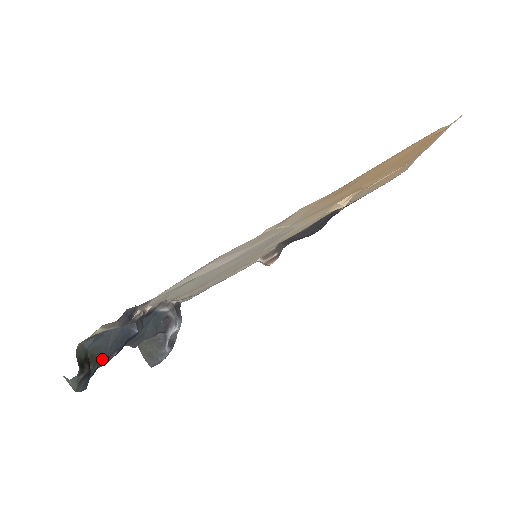
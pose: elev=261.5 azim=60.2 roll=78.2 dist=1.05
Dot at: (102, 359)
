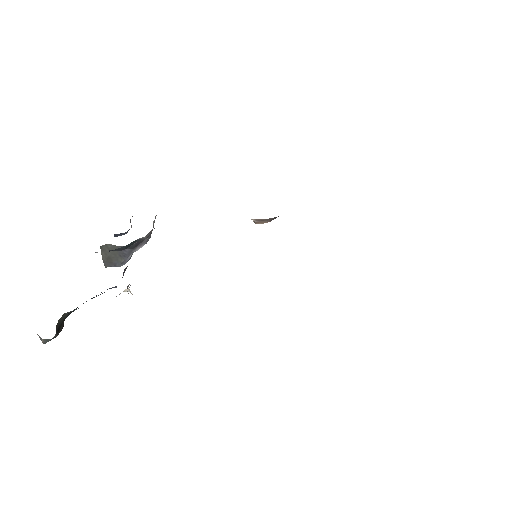
Dot at: occluded
